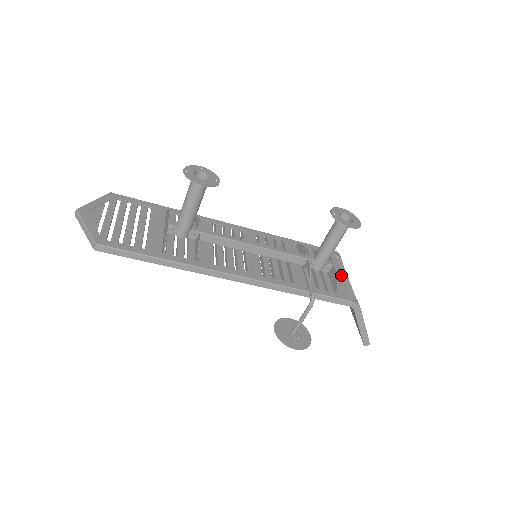
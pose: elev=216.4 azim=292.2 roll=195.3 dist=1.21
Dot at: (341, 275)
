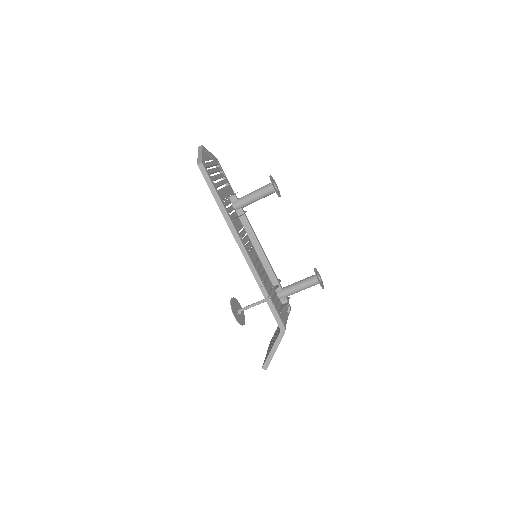
Dot at: (286, 314)
